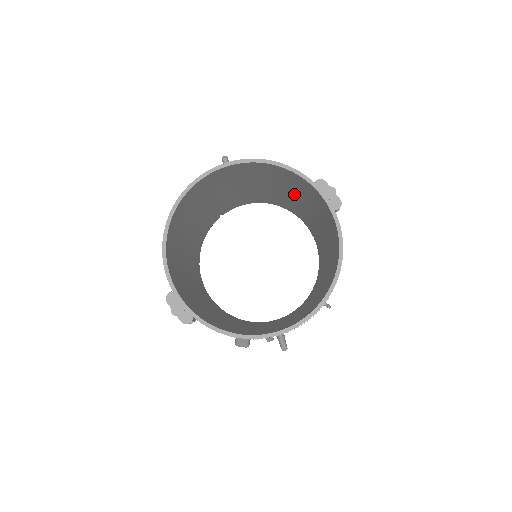
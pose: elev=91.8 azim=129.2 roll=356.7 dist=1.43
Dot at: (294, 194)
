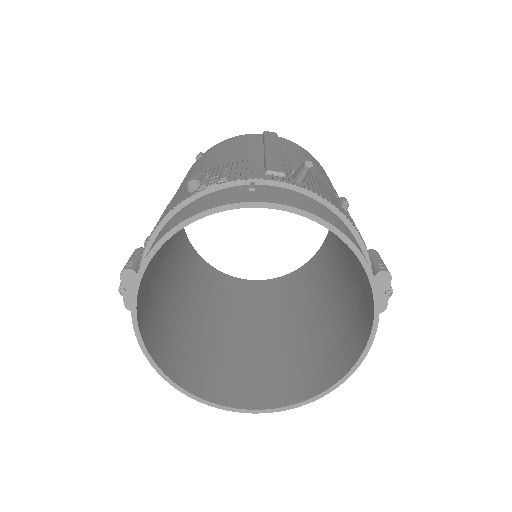
Dot at: occluded
